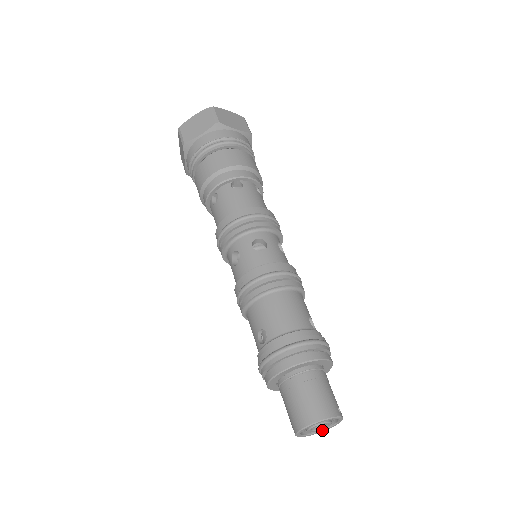
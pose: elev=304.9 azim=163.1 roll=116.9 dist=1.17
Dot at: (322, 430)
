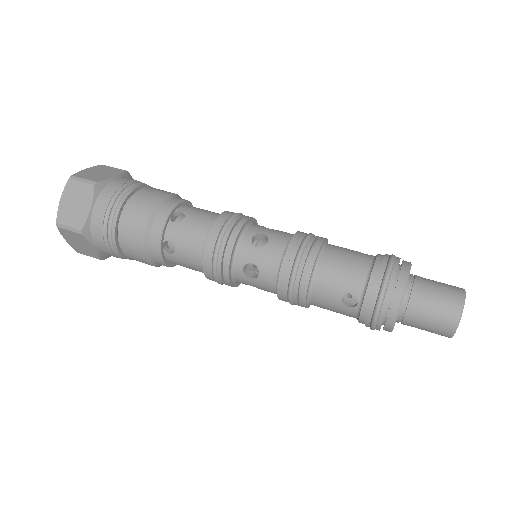
Dot at: occluded
